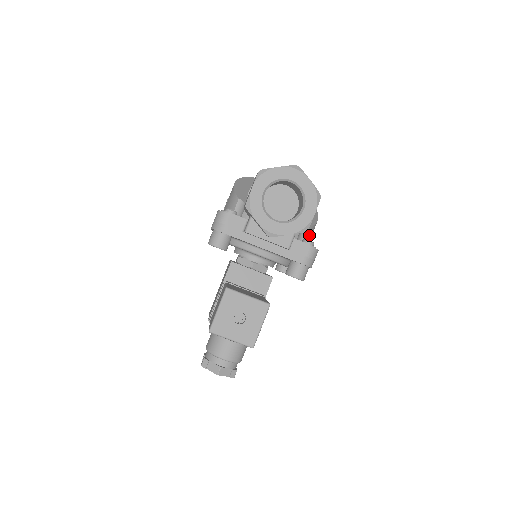
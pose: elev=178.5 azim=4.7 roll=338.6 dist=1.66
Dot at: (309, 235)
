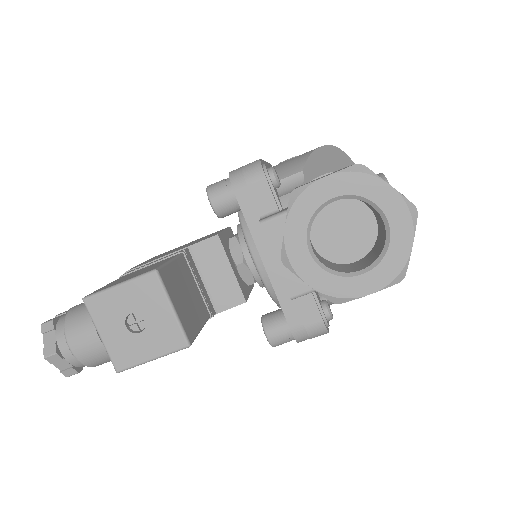
Dot at: occluded
